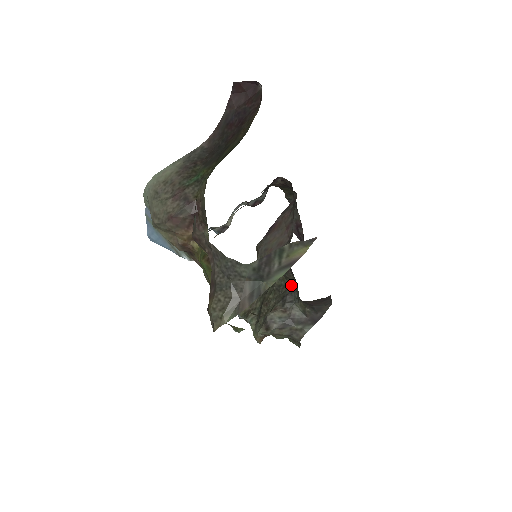
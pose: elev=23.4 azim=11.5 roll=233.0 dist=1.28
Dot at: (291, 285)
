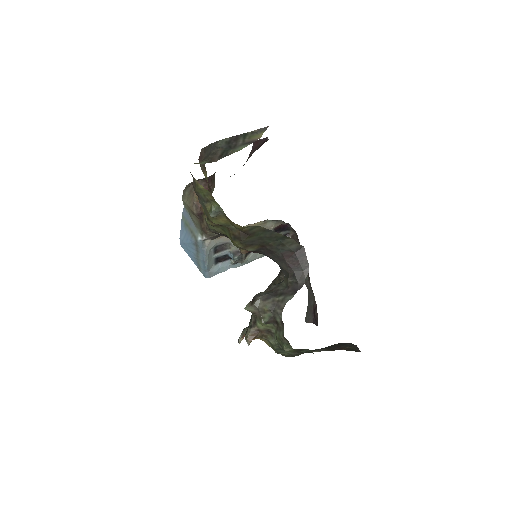
Dot at: occluded
